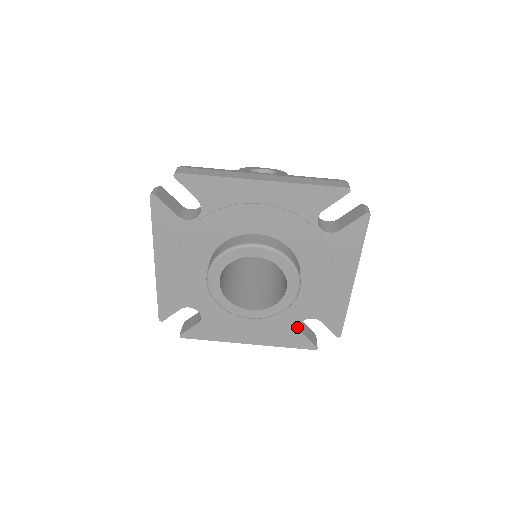
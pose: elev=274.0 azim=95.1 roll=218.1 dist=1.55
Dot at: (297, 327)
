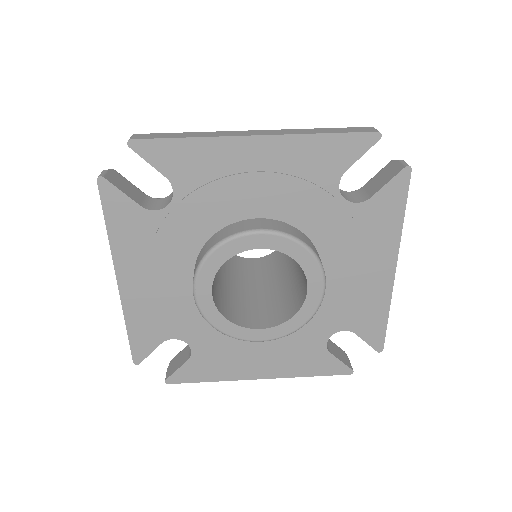
Dot at: (323, 346)
